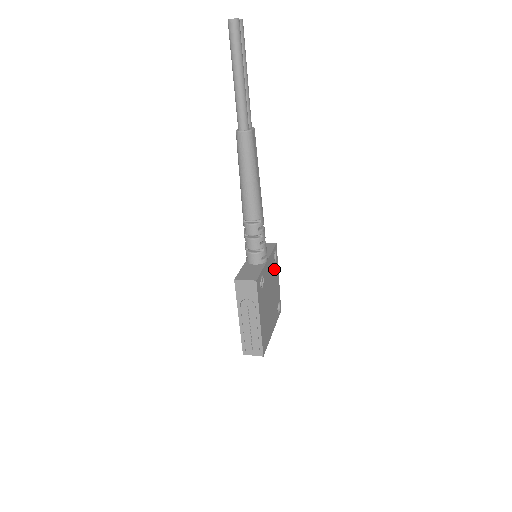
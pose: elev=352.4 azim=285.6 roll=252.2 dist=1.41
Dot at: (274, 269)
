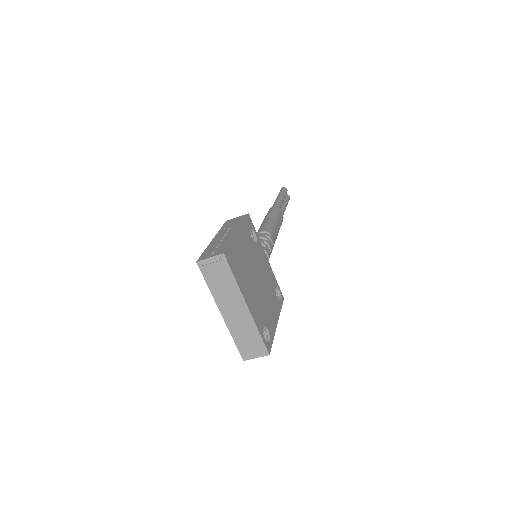
Dot at: (273, 294)
